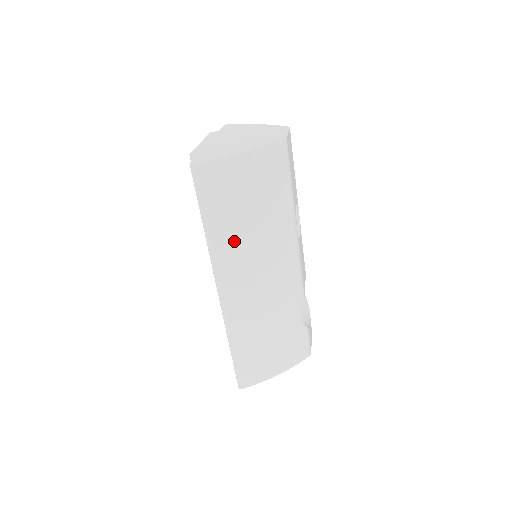
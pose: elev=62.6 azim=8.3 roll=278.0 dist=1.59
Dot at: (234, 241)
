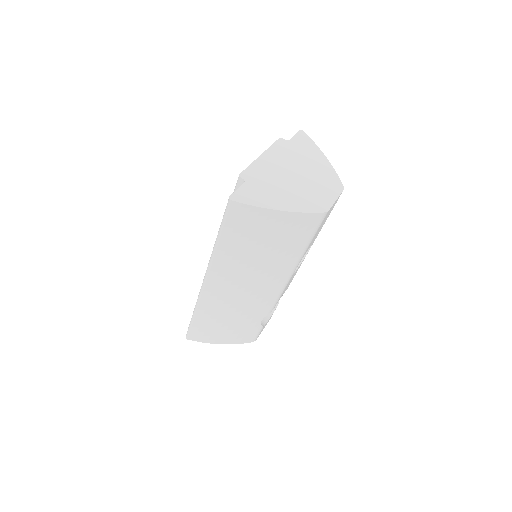
Dot at: (235, 261)
